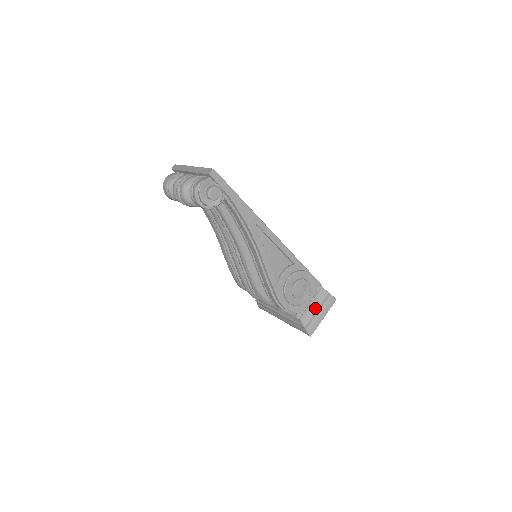
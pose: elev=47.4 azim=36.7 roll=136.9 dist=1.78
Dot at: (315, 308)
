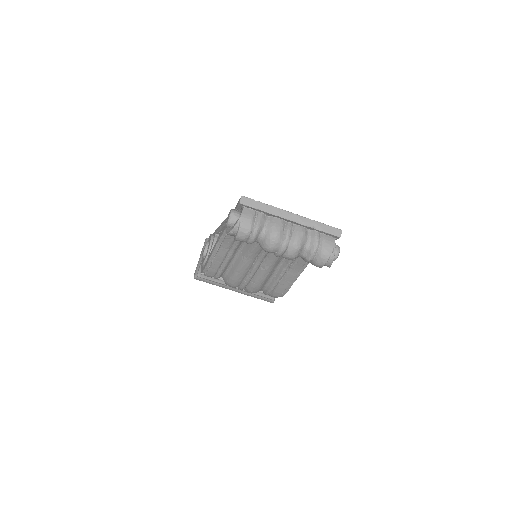
Dot at: occluded
